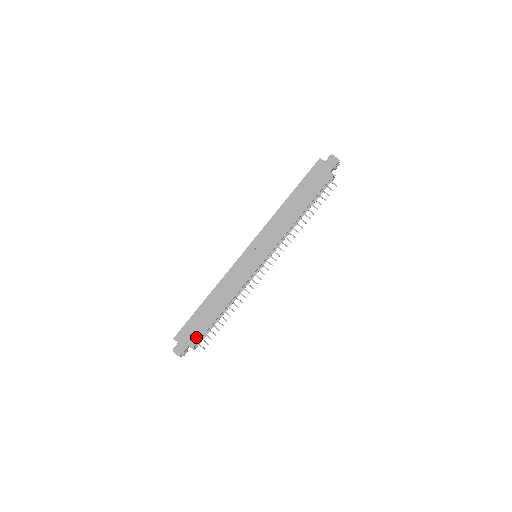
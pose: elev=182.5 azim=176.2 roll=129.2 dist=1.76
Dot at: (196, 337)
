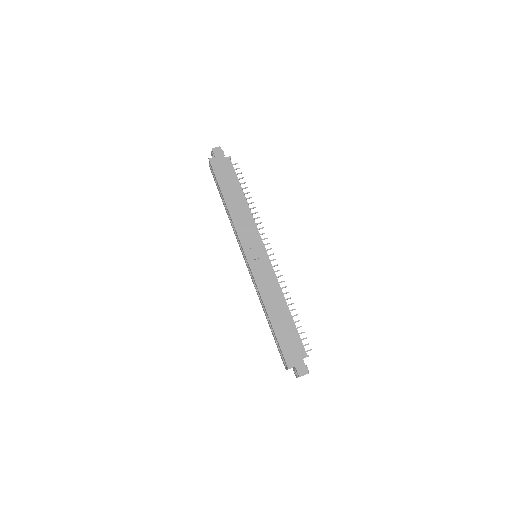
Dot at: (298, 347)
